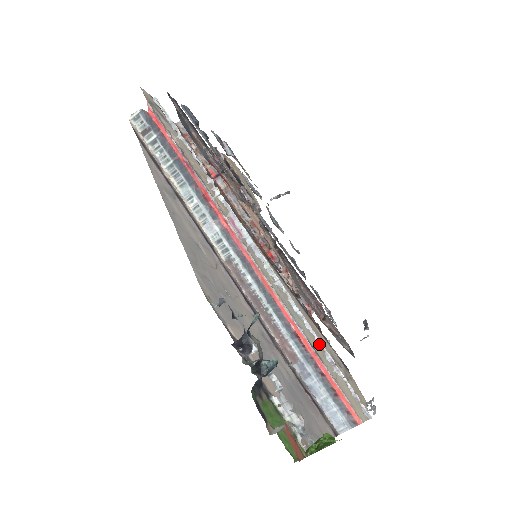
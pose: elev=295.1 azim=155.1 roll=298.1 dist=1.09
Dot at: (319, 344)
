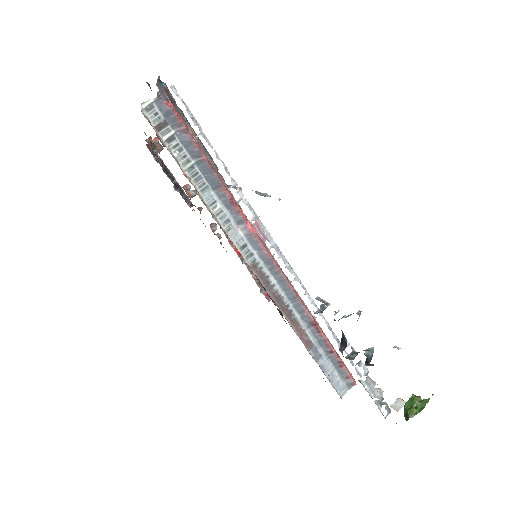
Dot at: (328, 327)
